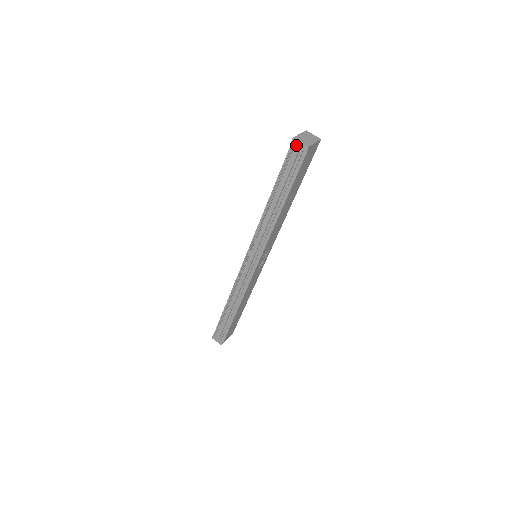
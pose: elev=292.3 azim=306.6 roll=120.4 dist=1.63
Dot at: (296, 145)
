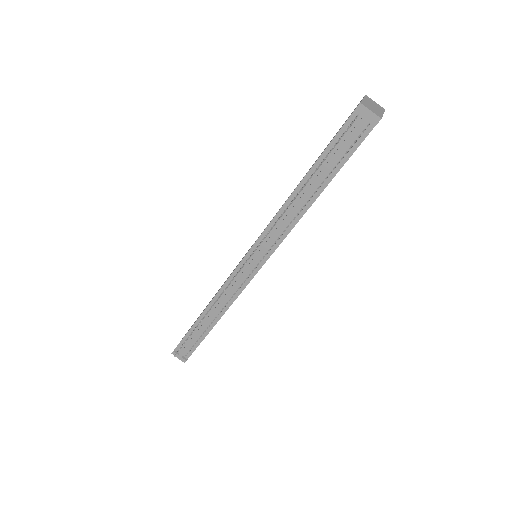
Dot at: (362, 114)
